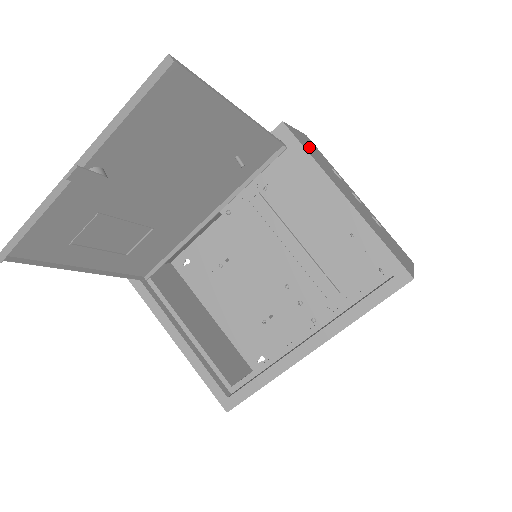
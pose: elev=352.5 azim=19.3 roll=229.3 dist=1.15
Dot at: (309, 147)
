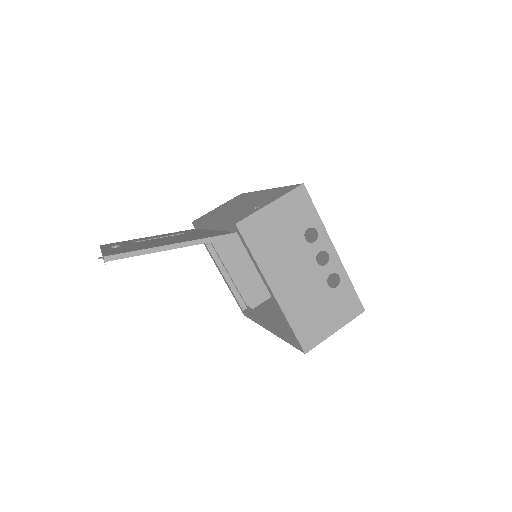
Dot at: (271, 229)
